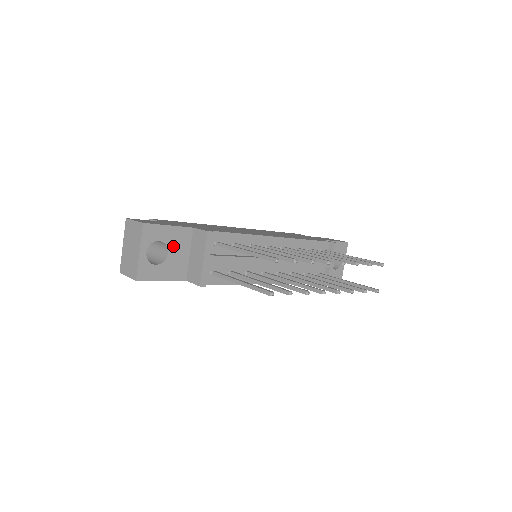
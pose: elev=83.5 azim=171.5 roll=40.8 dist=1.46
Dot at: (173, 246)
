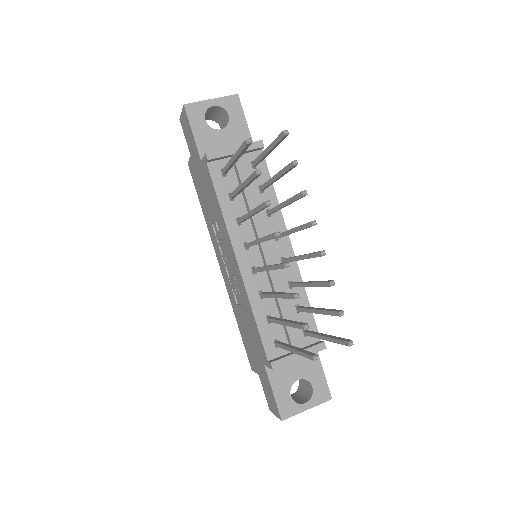
Dot at: (229, 133)
